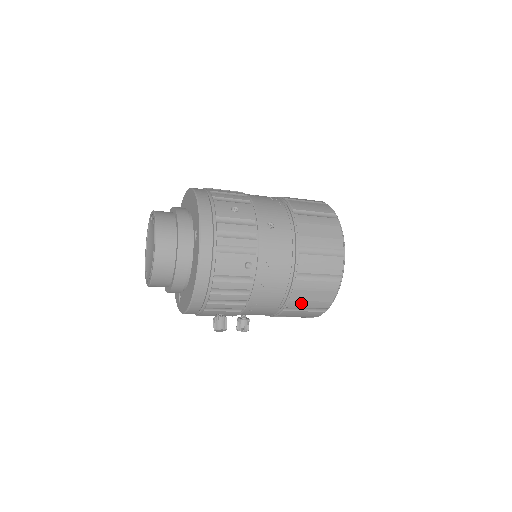
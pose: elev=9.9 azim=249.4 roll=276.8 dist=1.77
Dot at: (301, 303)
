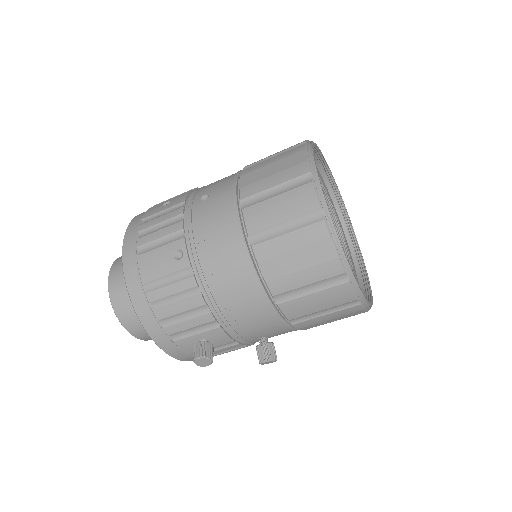
Dot at: (288, 280)
